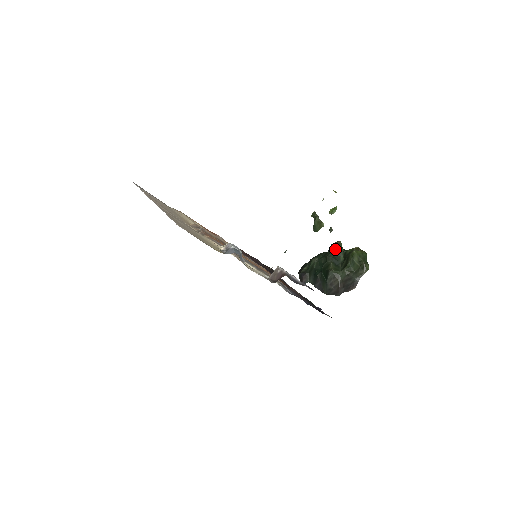
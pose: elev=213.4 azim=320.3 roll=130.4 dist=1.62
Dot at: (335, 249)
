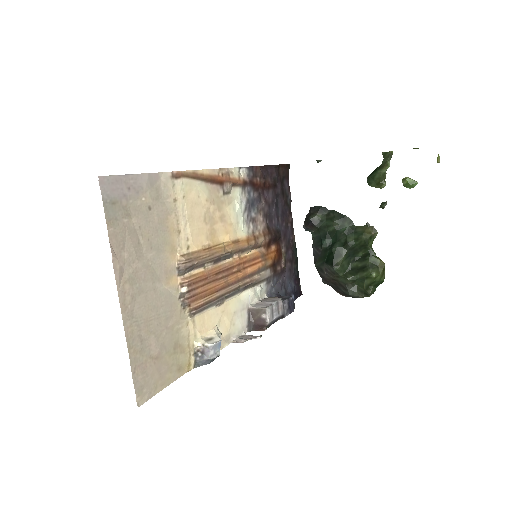
Dot at: (363, 242)
